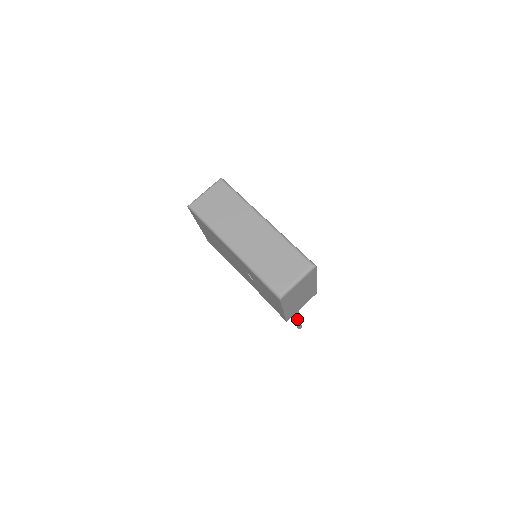
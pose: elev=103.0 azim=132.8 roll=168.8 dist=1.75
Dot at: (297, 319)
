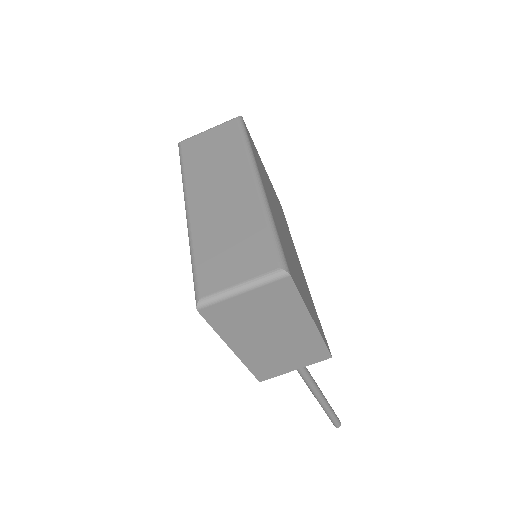
Dot at: (319, 402)
